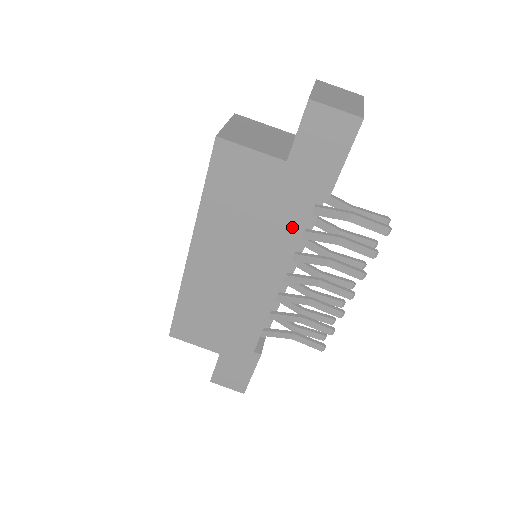
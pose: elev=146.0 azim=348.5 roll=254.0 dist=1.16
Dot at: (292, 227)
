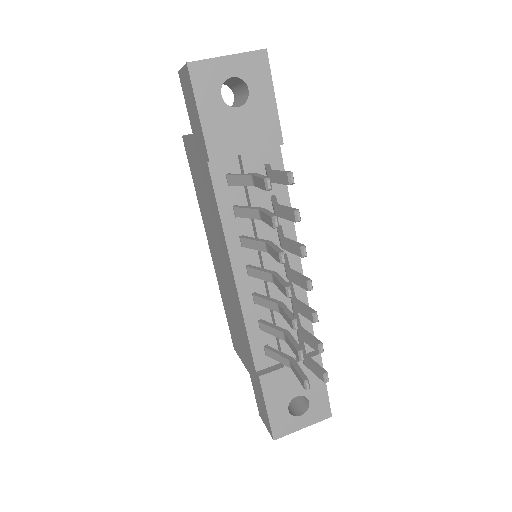
Dot at: (214, 201)
